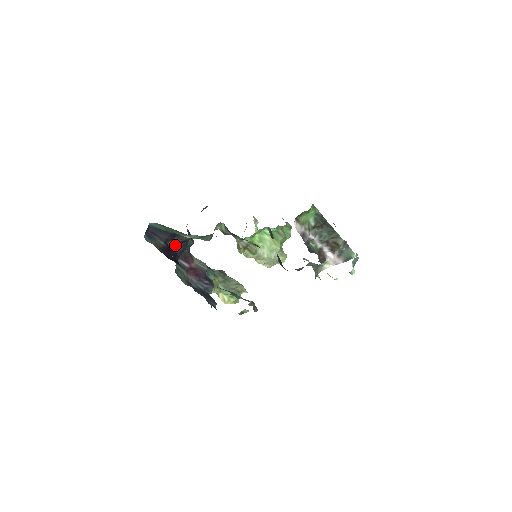
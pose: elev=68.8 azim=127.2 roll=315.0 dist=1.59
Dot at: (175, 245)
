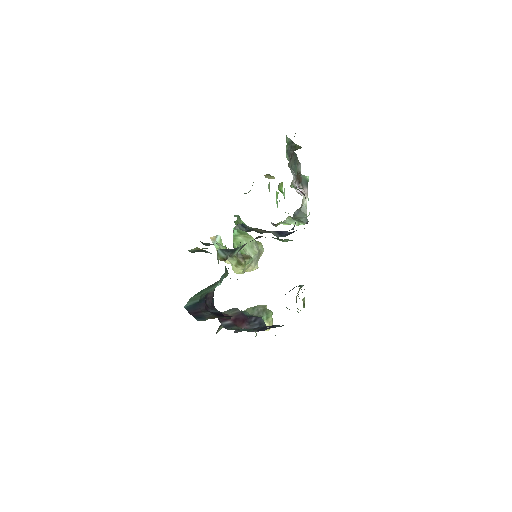
Dot at: (212, 309)
